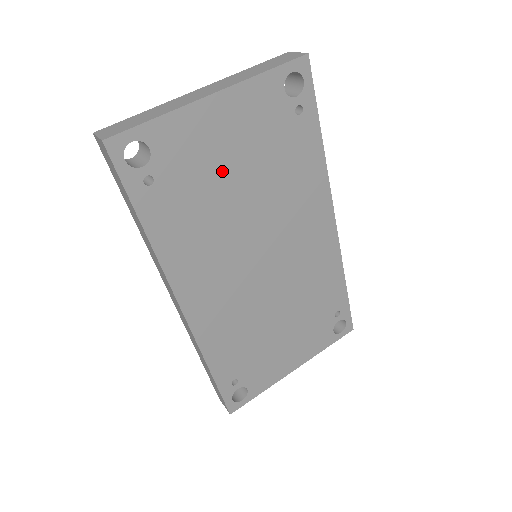
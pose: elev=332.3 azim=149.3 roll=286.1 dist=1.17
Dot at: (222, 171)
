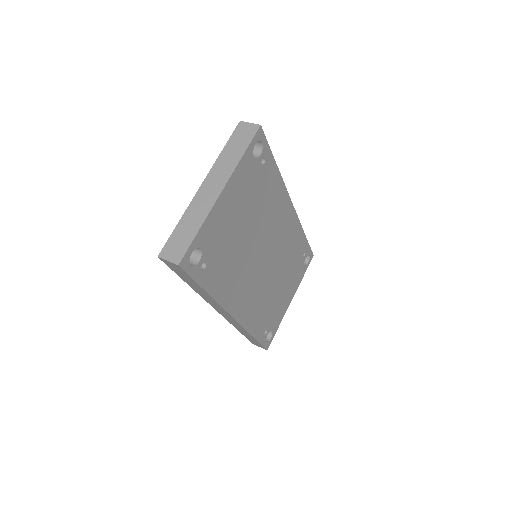
Dot at: (235, 229)
